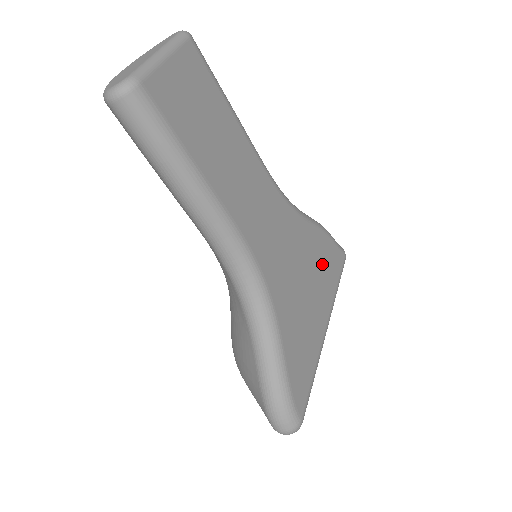
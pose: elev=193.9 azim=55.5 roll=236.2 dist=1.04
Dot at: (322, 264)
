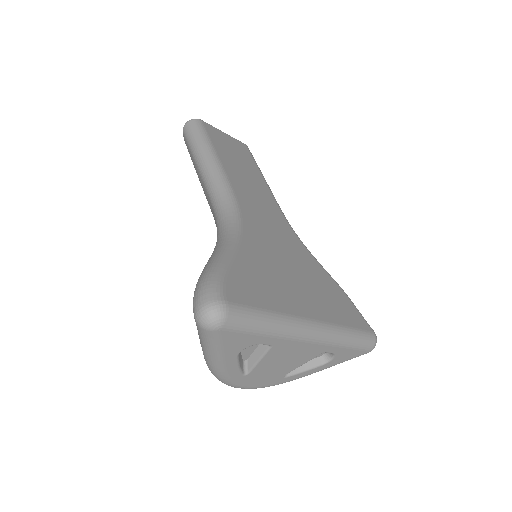
Dot at: (328, 294)
